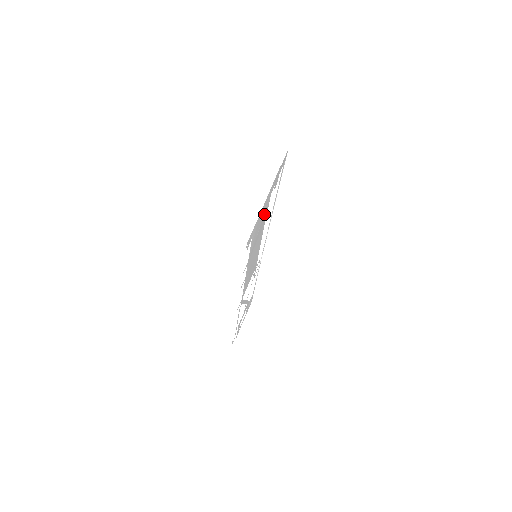
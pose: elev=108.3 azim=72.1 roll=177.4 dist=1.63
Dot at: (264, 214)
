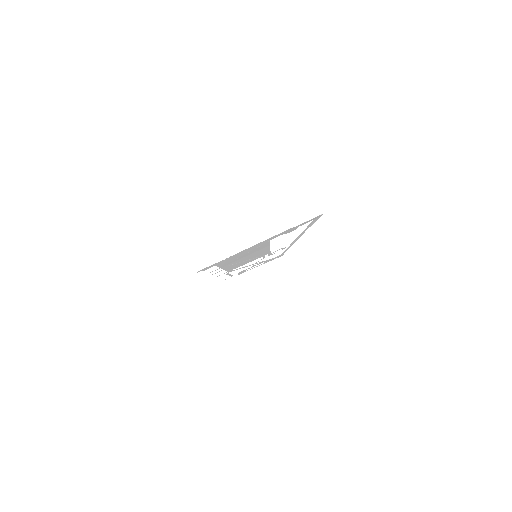
Dot at: (256, 248)
